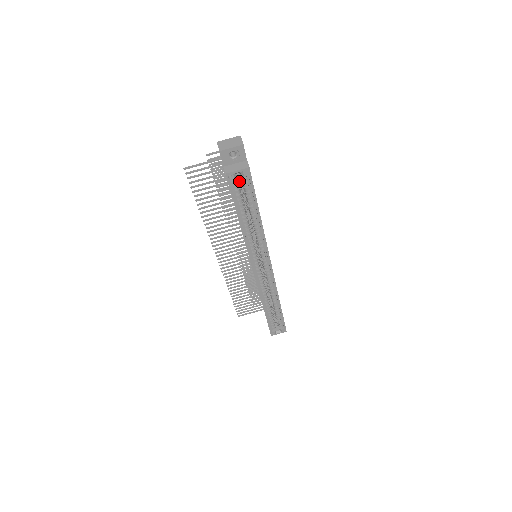
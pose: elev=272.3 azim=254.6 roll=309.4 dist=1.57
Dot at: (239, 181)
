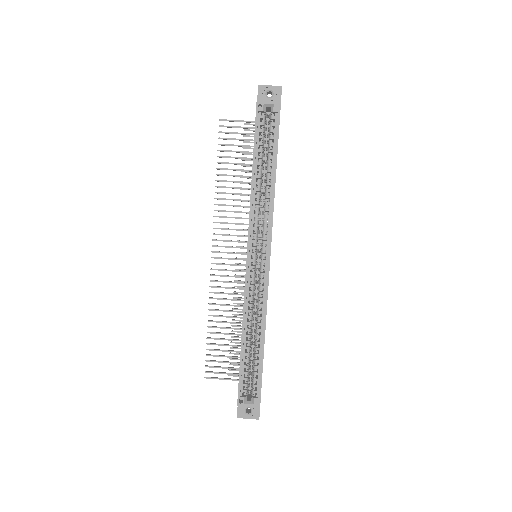
Dot at: (266, 137)
